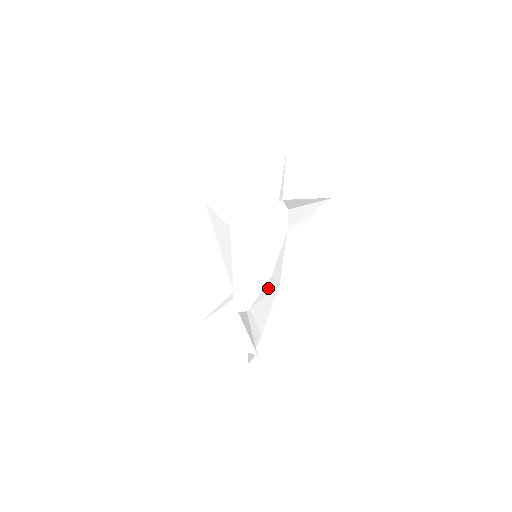
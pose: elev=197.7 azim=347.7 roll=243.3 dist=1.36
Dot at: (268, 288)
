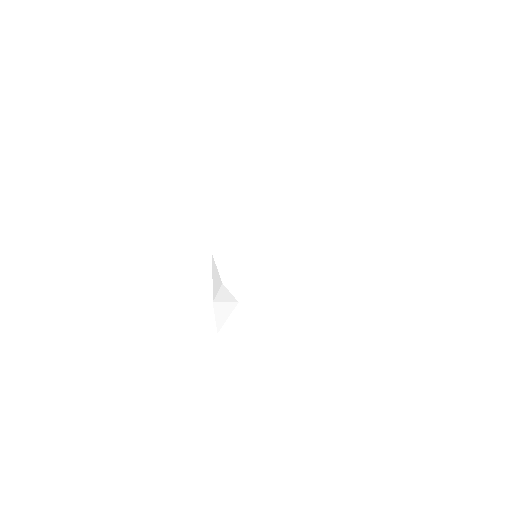
Dot at: (276, 313)
